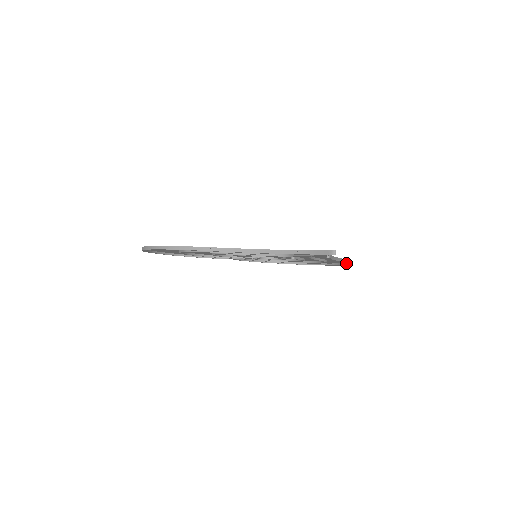
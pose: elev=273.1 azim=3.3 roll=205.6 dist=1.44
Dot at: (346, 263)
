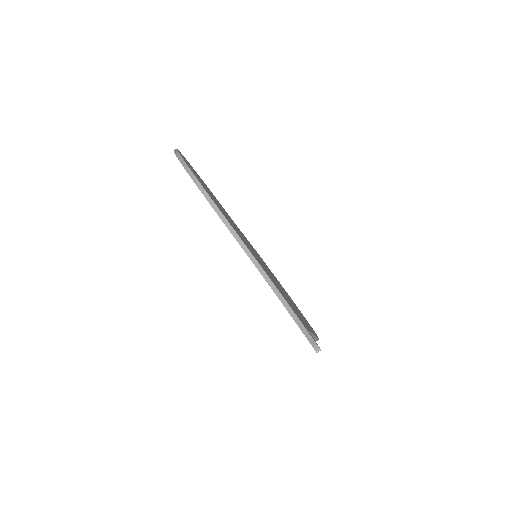
Dot at: occluded
